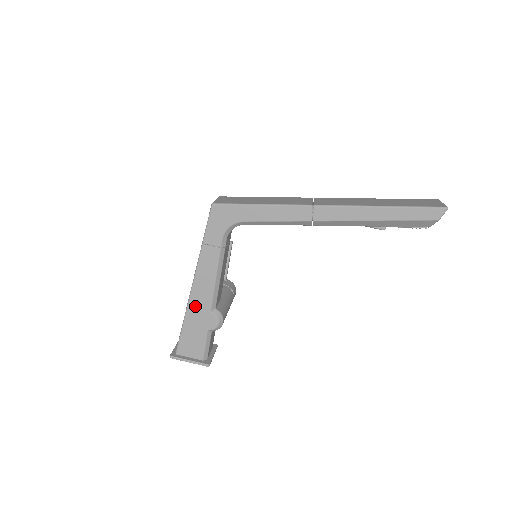
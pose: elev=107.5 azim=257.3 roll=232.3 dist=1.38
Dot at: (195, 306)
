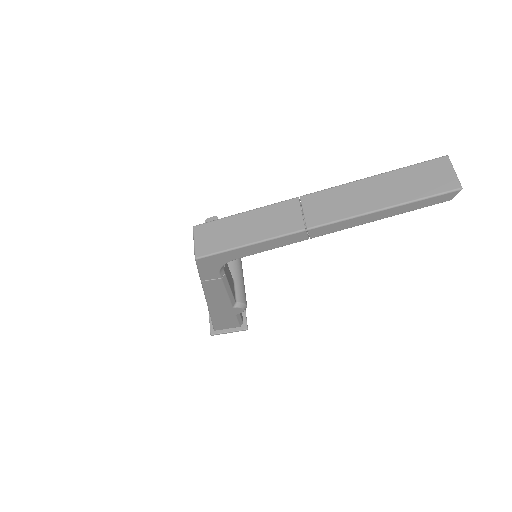
Dot at: (216, 309)
